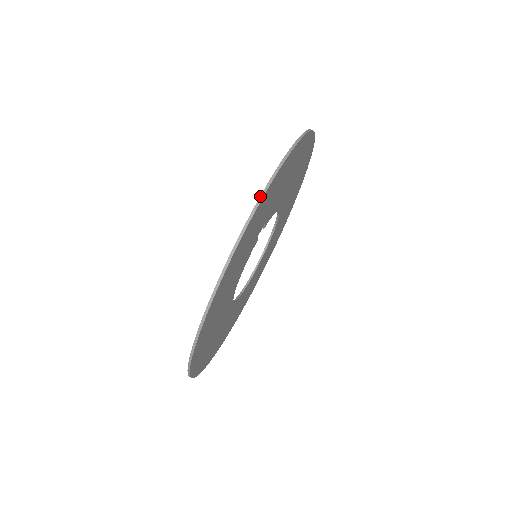
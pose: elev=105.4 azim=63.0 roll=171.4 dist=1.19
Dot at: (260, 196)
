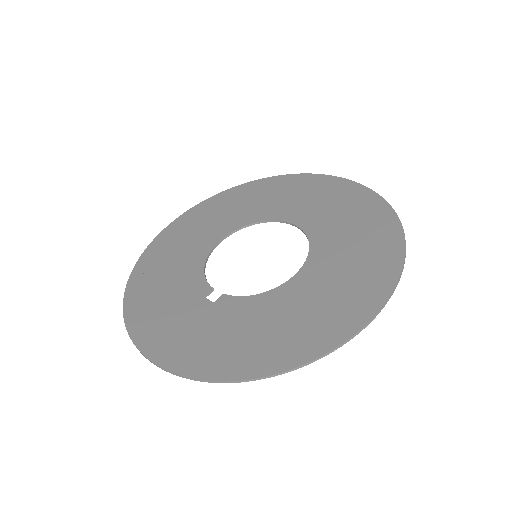
Dot at: (140, 352)
